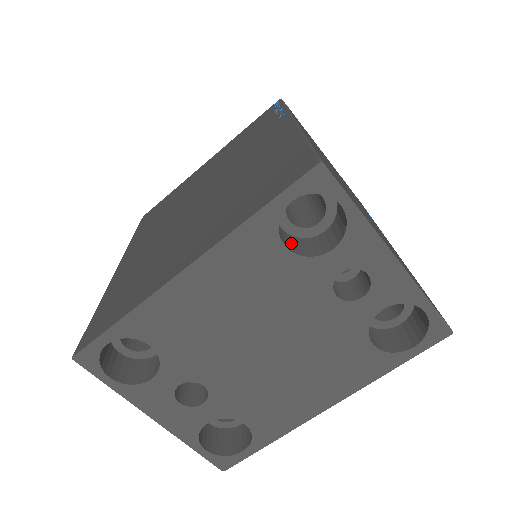
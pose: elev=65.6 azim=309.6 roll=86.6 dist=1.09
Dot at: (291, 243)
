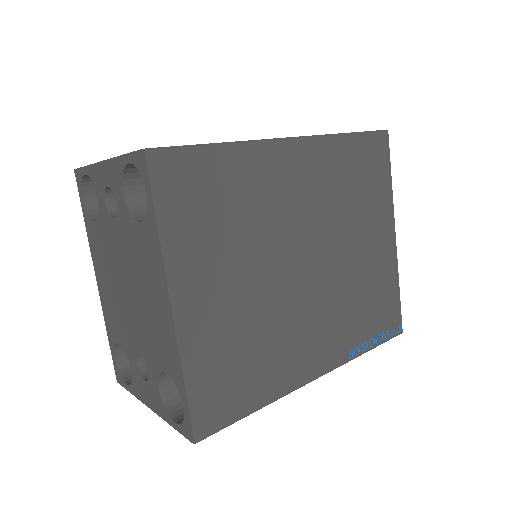
Dot at: occluded
